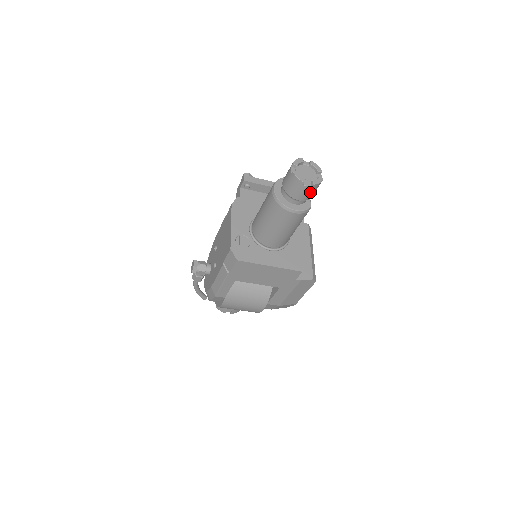
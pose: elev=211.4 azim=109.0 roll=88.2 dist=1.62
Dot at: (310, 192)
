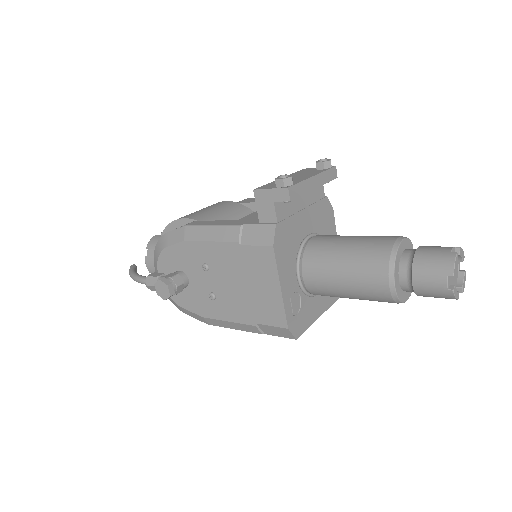
Dot at: occluded
